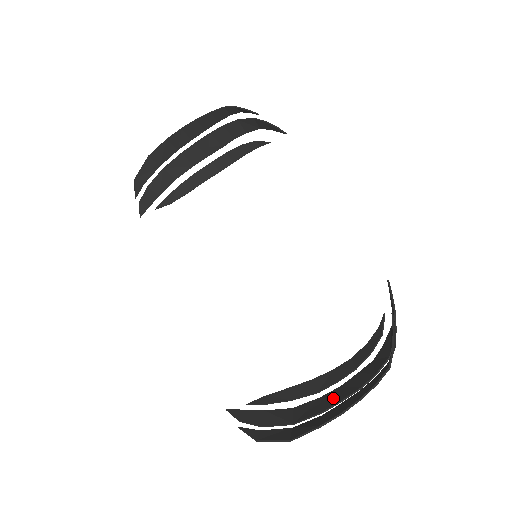
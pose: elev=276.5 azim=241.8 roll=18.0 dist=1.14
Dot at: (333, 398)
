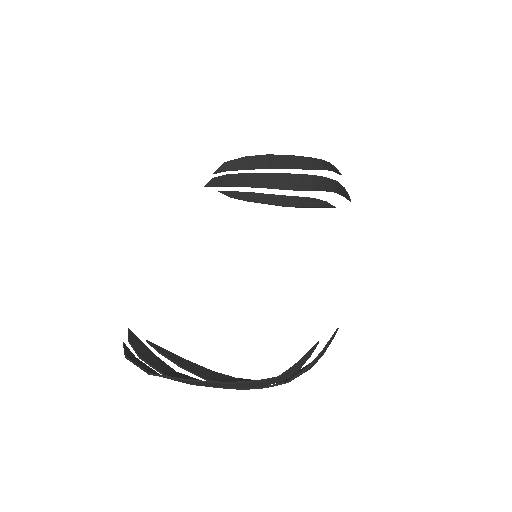
Dot at: occluded
